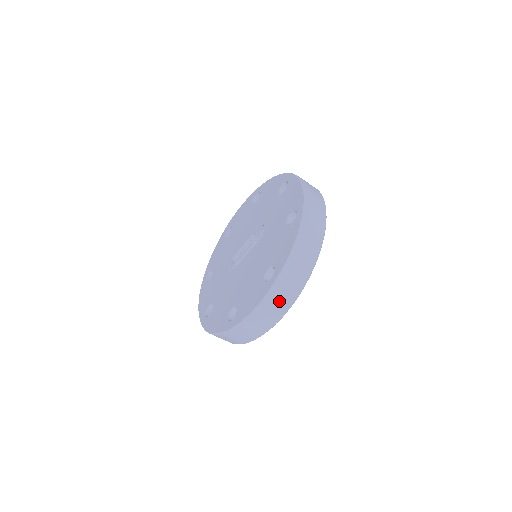
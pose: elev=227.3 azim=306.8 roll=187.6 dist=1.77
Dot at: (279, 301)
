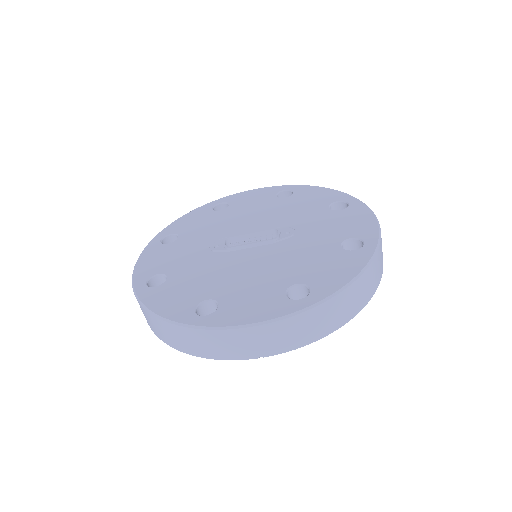
Dot at: (292, 333)
